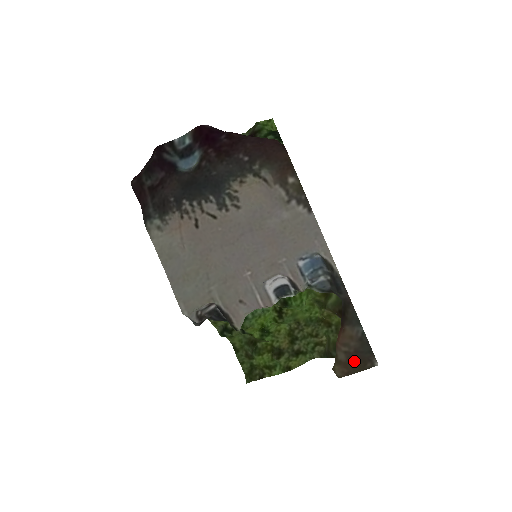
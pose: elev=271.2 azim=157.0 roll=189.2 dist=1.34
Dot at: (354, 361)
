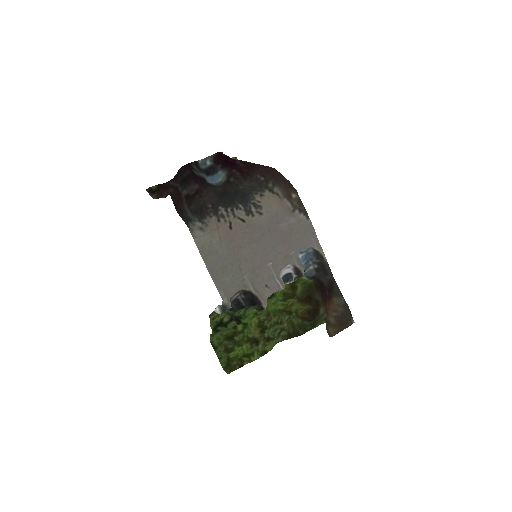
Dot at: (341, 322)
